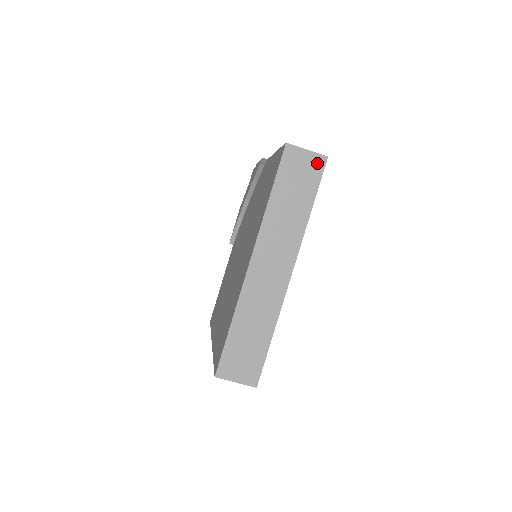
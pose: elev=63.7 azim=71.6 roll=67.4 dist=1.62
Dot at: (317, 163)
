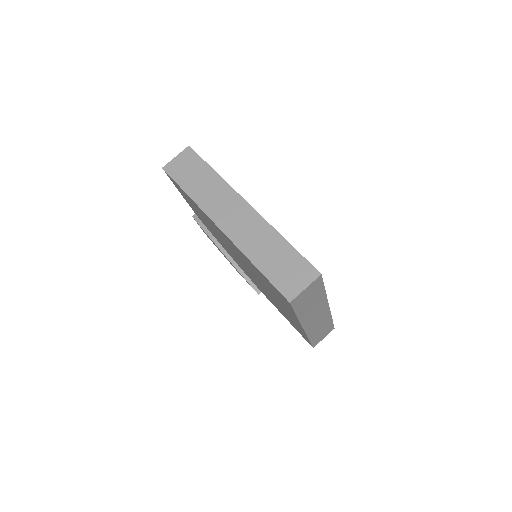
Dot at: (188, 154)
